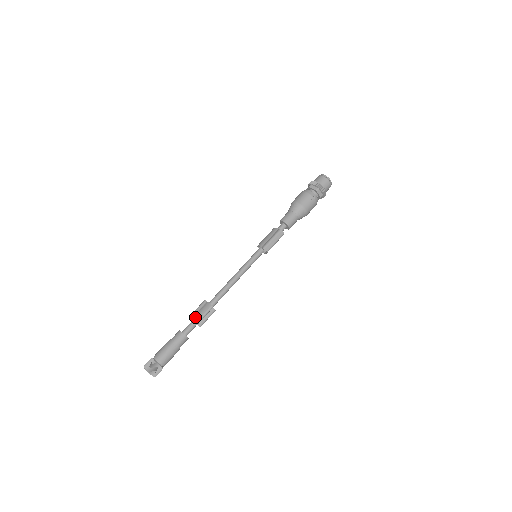
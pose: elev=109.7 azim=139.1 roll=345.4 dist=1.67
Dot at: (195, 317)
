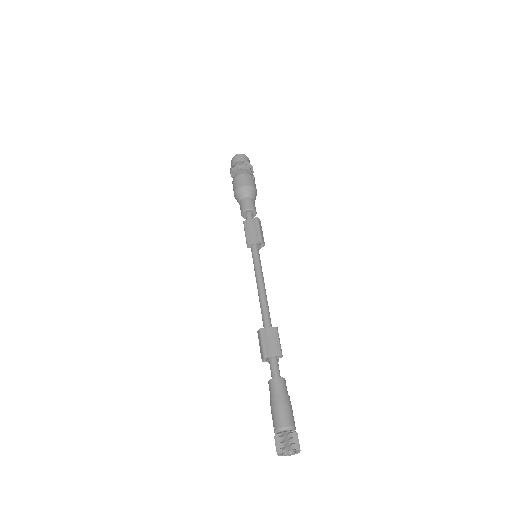
Dot at: (274, 351)
